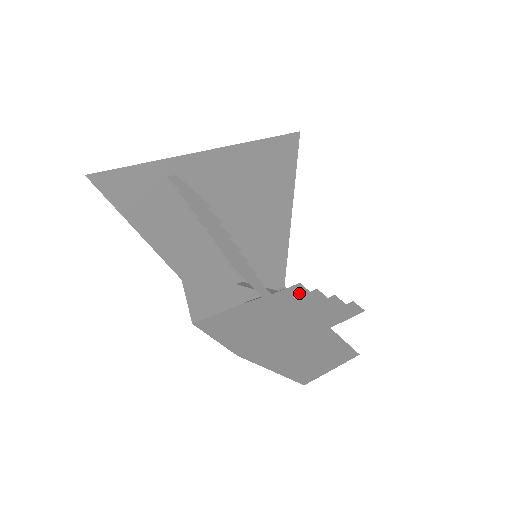
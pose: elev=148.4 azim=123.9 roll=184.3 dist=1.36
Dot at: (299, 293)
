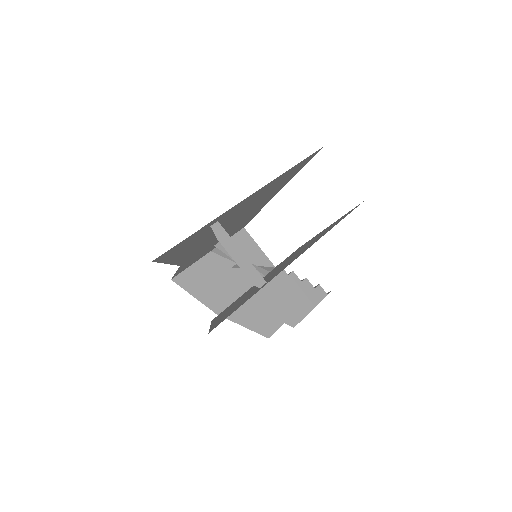
Dot at: (280, 277)
